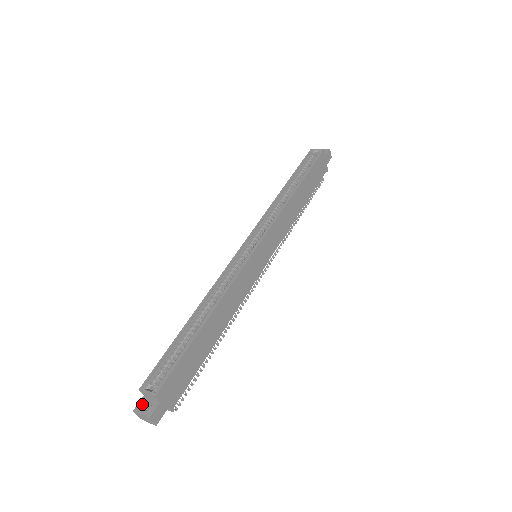
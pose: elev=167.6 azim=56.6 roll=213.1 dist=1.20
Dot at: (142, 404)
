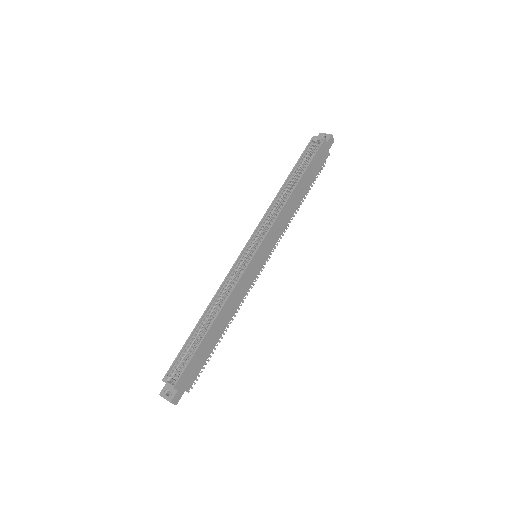
Dot at: (165, 390)
